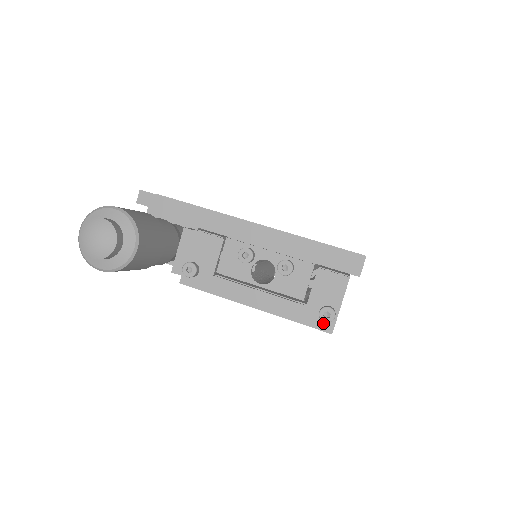
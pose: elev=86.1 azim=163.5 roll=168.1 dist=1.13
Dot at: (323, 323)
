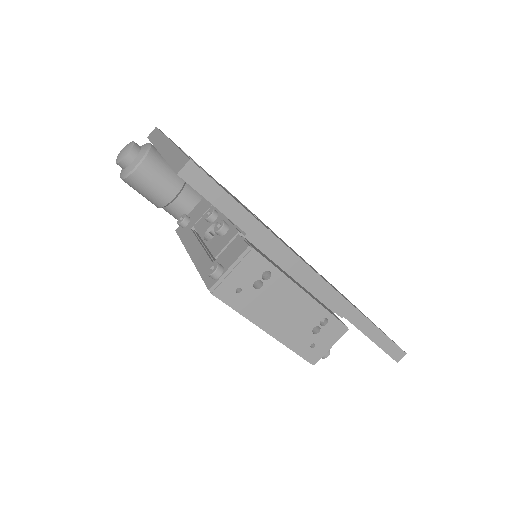
Dot at: (211, 280)
